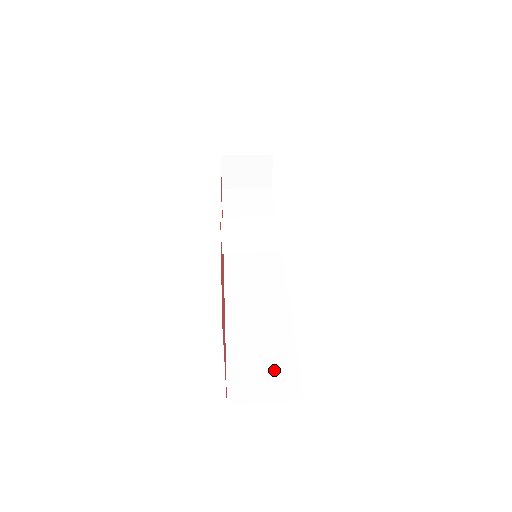
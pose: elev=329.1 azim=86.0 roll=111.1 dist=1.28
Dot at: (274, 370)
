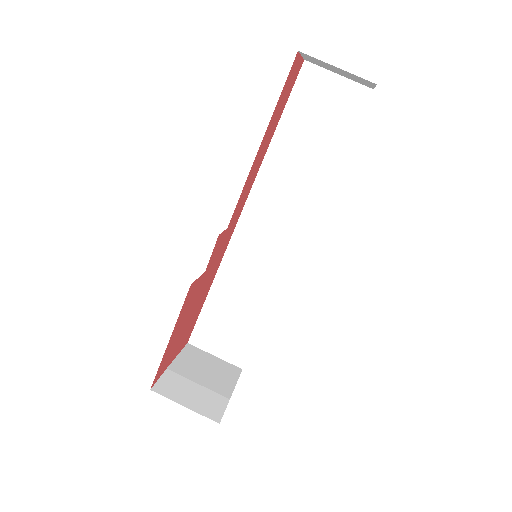
Dot at: (233, 337)
